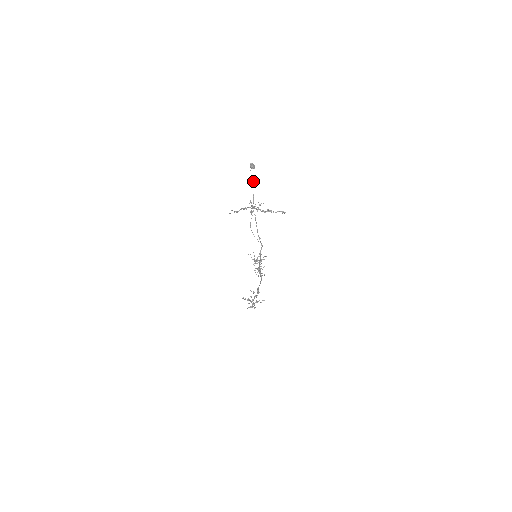
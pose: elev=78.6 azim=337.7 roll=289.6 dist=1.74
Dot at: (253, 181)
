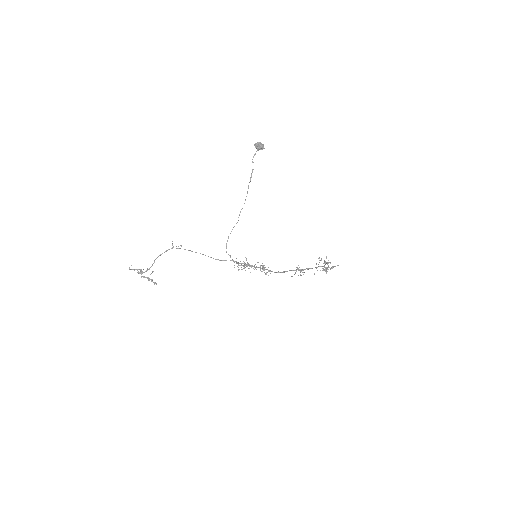
Dot at: occluded
